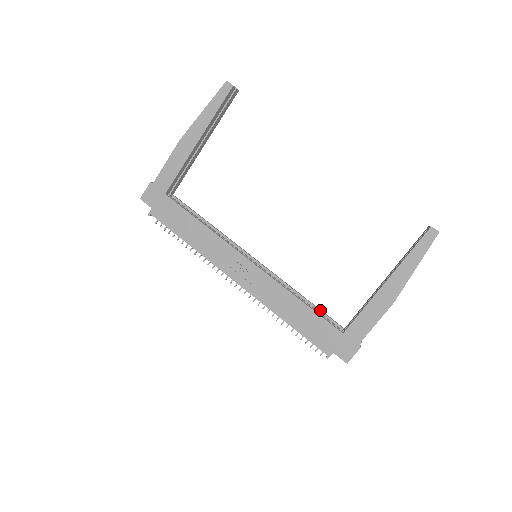
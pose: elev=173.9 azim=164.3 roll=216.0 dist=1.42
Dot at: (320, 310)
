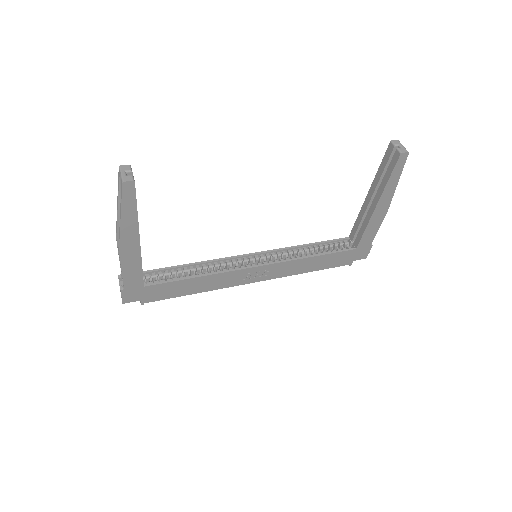
Dot at: (326, 242)
